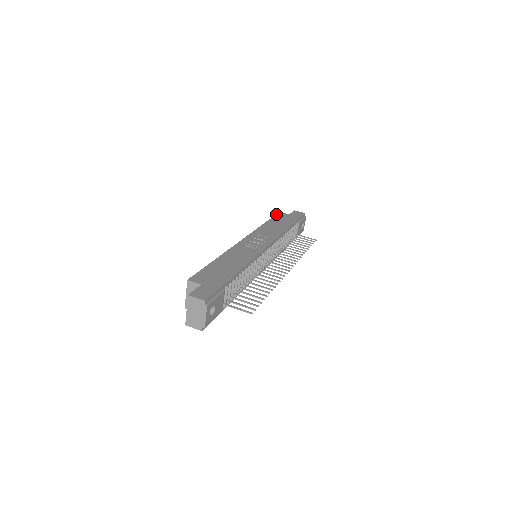
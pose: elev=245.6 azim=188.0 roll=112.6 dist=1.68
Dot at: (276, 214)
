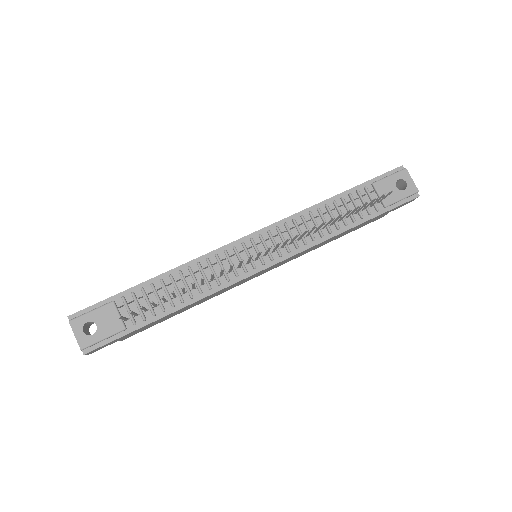
Dot at: occluded
